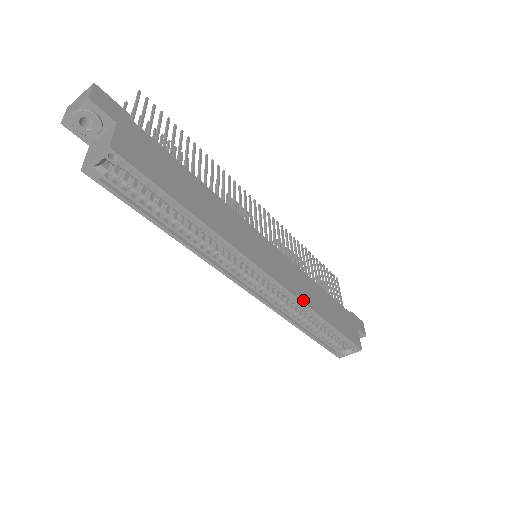
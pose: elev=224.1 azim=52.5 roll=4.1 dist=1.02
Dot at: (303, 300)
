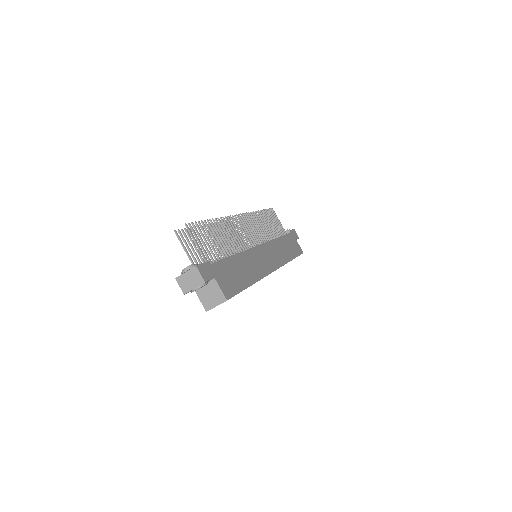
Dot at: (284, 263)
